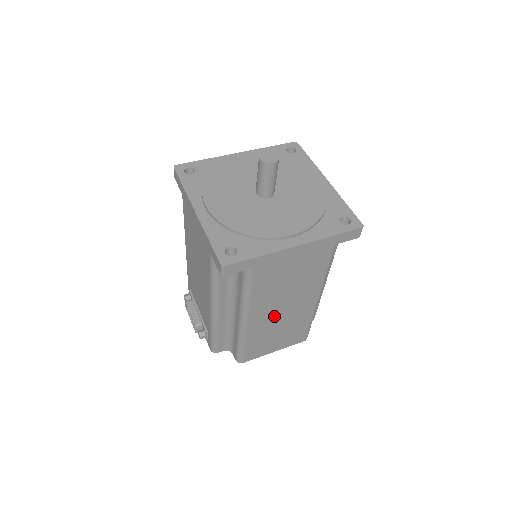
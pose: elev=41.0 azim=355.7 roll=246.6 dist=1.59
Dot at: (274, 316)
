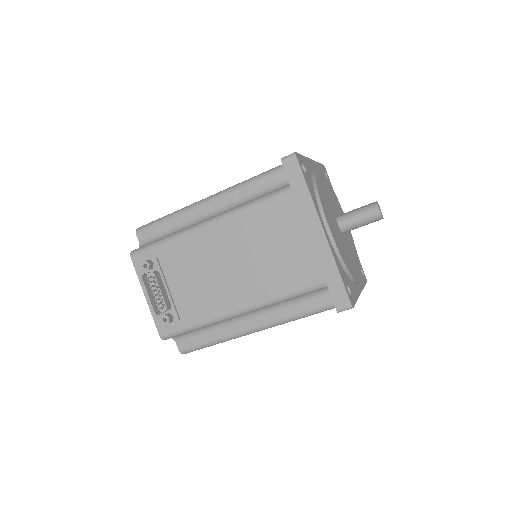
Dot at: occluded
